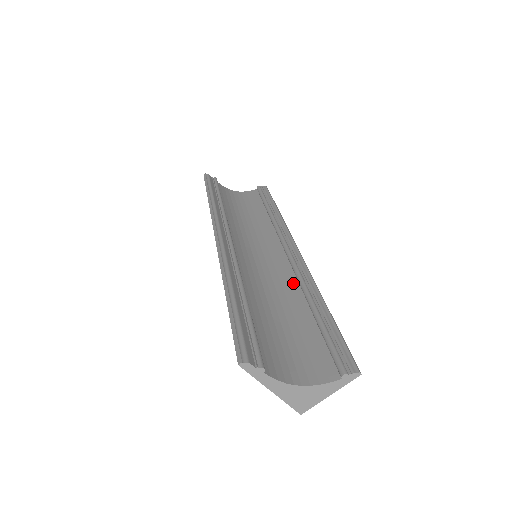
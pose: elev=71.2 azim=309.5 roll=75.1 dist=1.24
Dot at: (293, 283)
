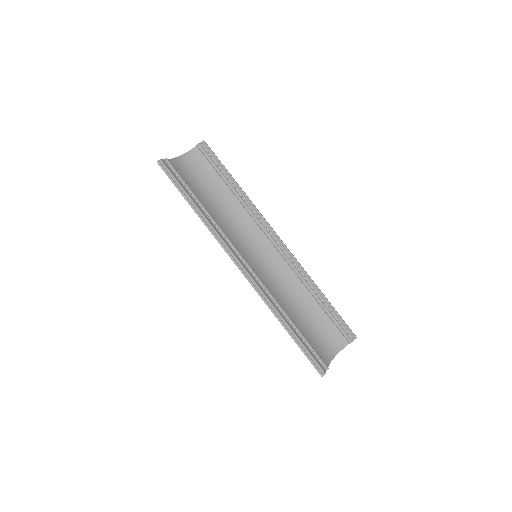
Dot at: (293, 277)
